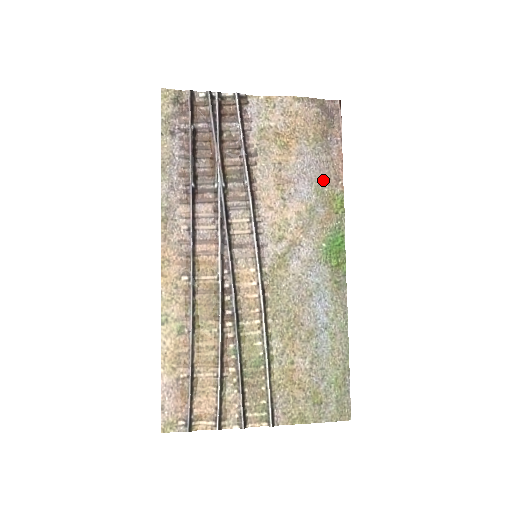
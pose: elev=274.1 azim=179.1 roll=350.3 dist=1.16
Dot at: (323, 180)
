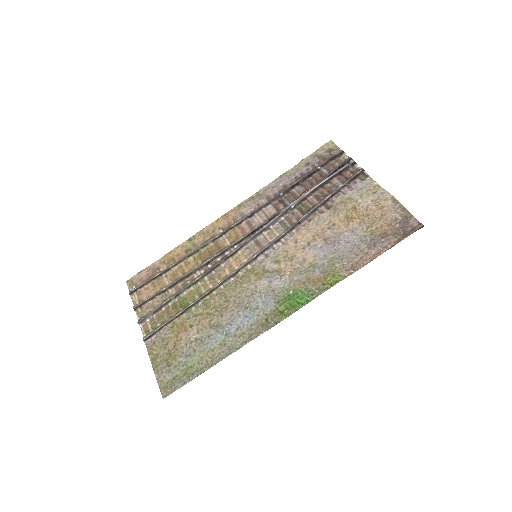
Dot at: (344, 258)
